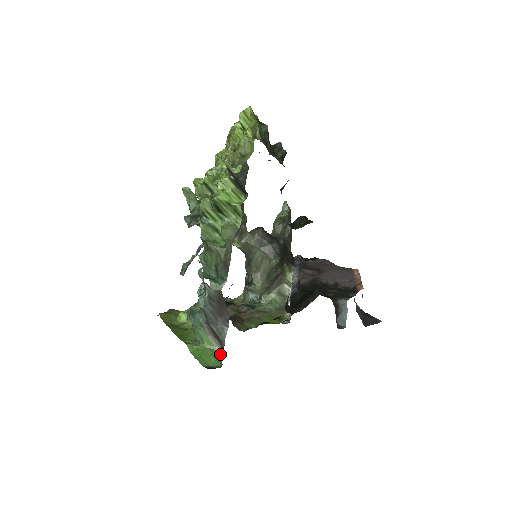
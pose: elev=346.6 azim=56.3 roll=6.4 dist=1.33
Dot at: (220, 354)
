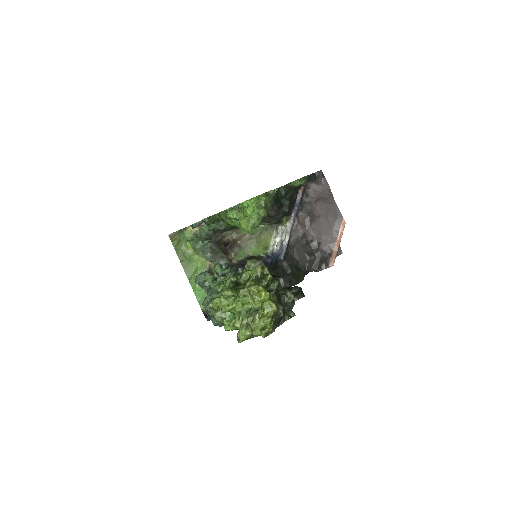
Dot at: occluded
